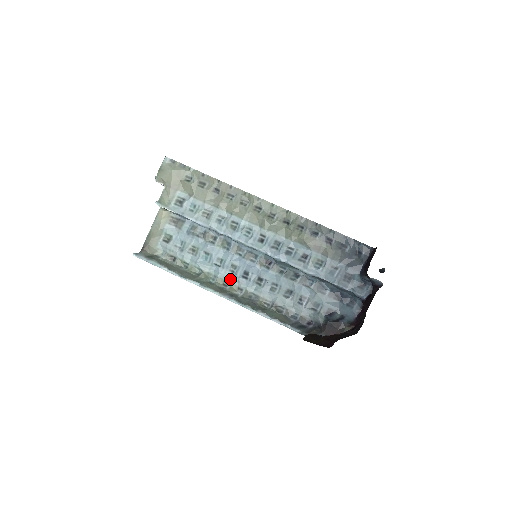
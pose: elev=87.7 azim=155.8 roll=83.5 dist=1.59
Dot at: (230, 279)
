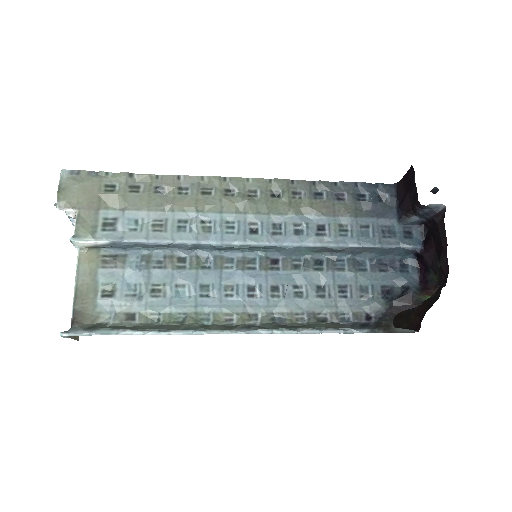
Dot at: (232, 308)
